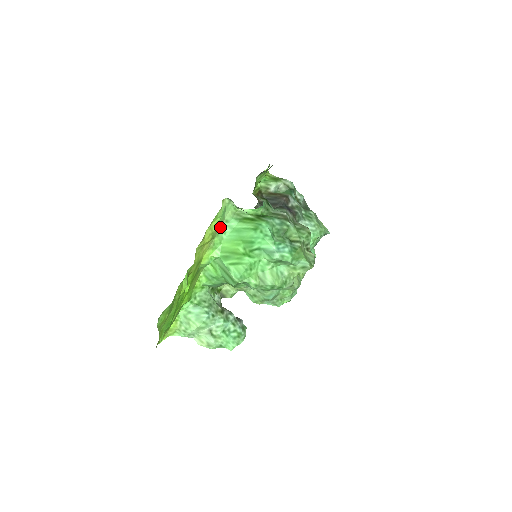
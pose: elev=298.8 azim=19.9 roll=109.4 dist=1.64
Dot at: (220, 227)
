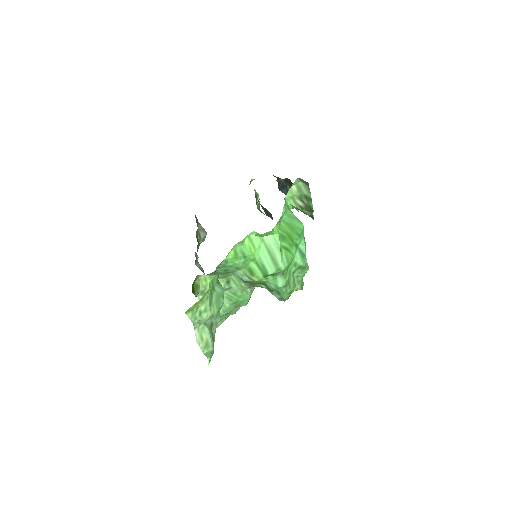
Dot at: occluded
